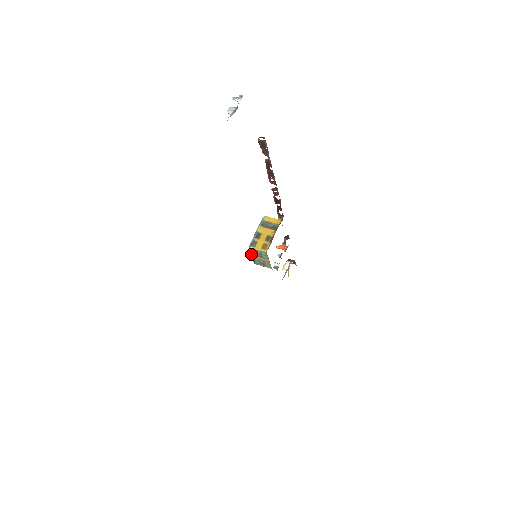
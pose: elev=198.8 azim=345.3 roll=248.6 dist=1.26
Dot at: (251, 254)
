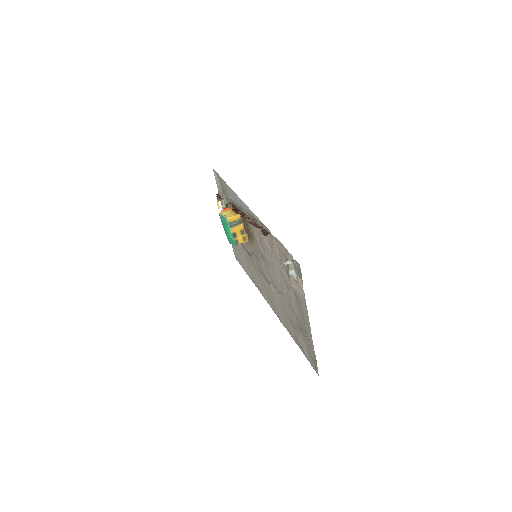
Dot at: occluded
